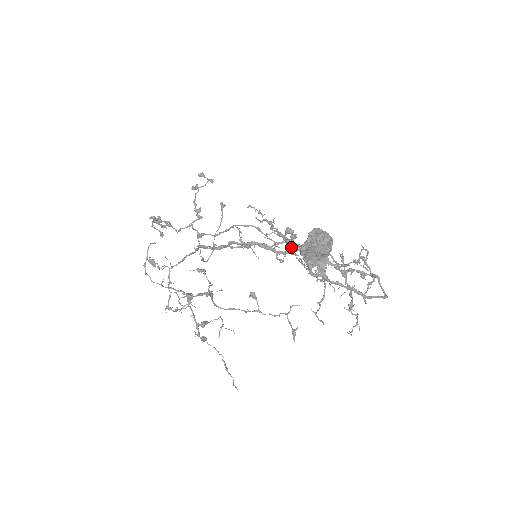
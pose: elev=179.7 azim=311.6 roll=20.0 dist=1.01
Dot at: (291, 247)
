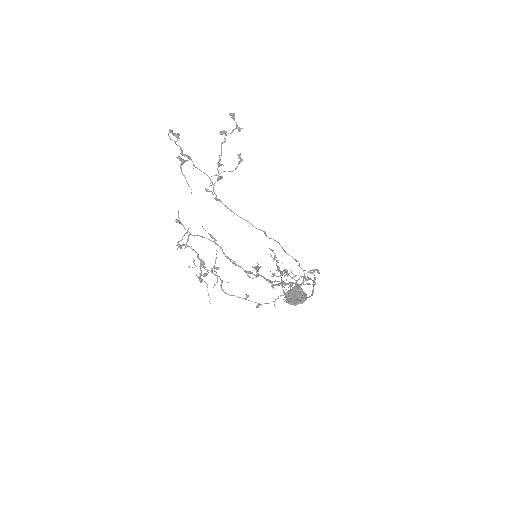
Dot at: (282, 282)
